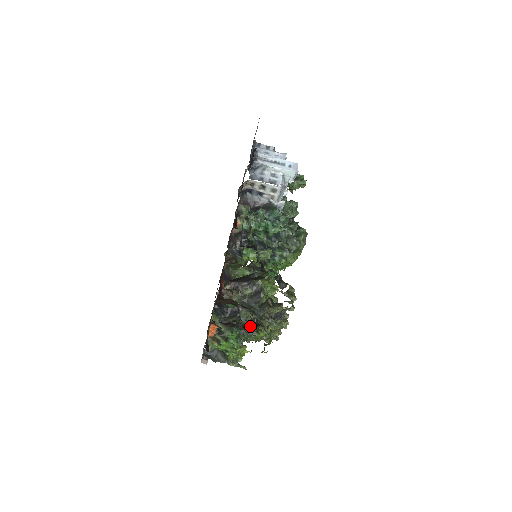
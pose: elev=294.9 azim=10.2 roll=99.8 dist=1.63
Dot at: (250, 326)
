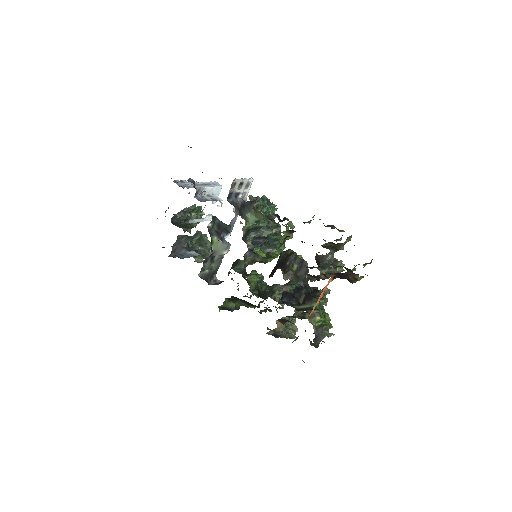
Dot at: (315, 294)
